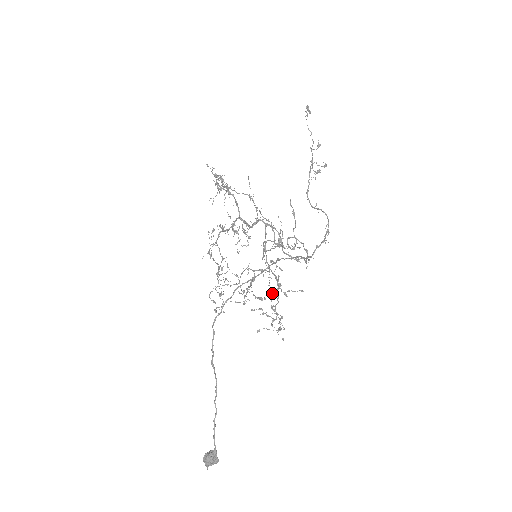
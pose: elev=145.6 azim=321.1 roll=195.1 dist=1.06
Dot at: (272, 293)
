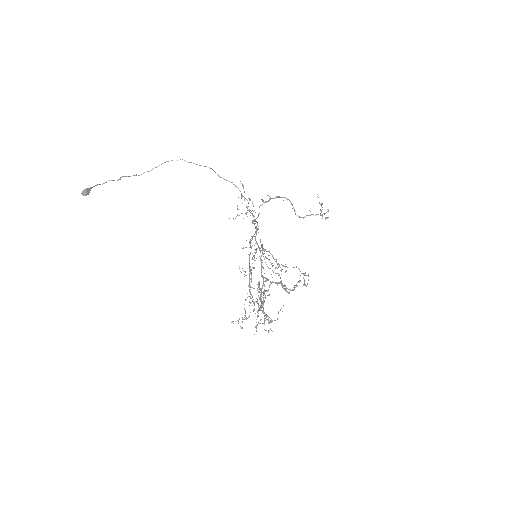
Dot at: (263, 277)
